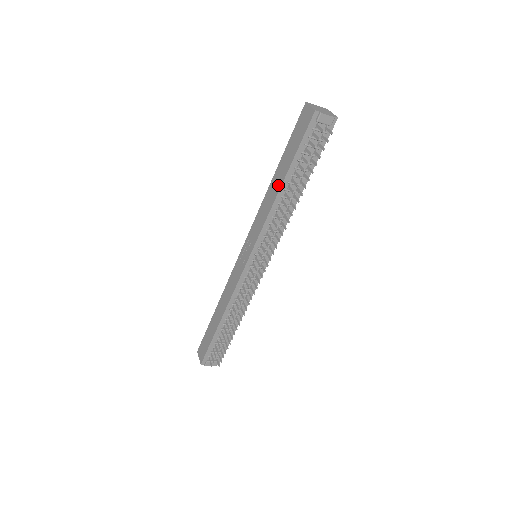
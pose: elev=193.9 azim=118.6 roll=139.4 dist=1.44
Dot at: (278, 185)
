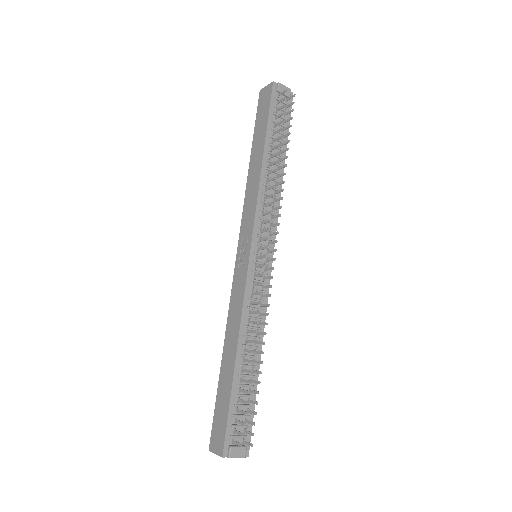
Dot at: (259, 159)
